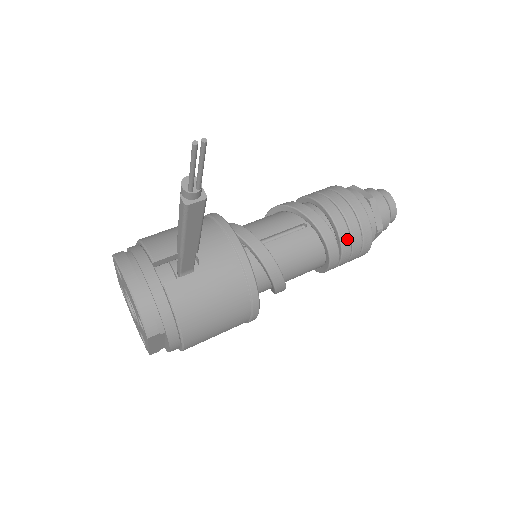
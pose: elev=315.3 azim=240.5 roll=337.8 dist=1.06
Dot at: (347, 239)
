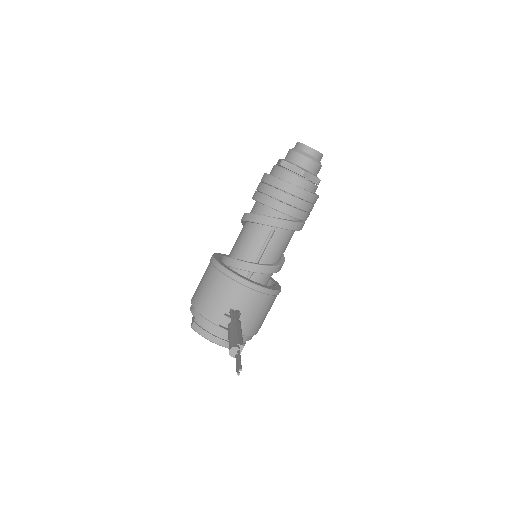
Dot at: (303, 215)
